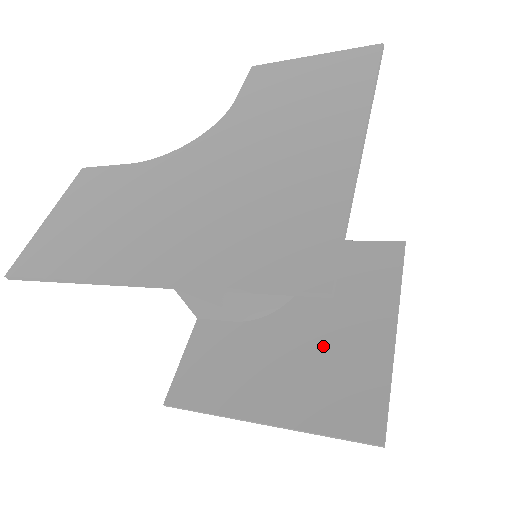
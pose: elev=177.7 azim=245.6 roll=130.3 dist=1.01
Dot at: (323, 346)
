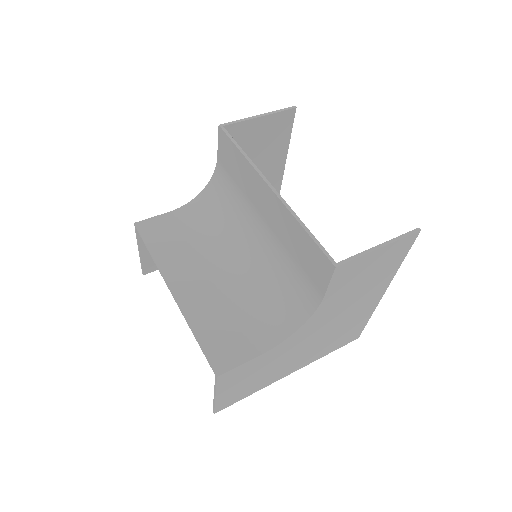
Dot at: occluded
